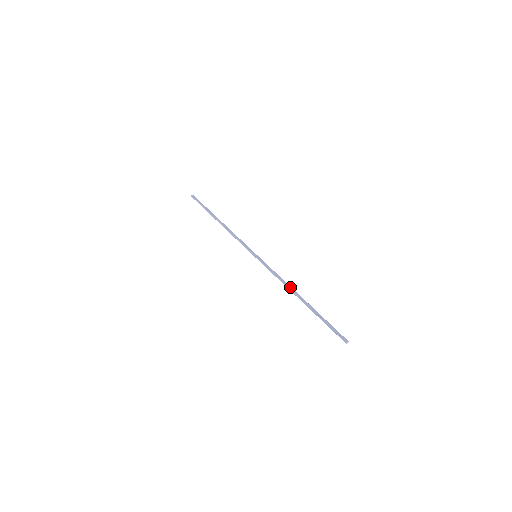
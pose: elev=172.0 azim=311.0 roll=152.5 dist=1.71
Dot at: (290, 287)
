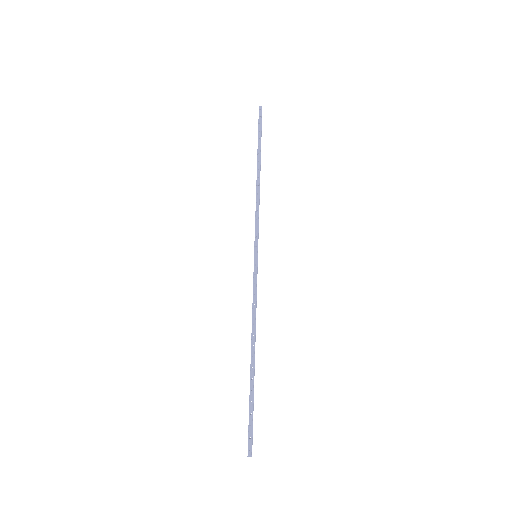
Dot at: (253, 331)
